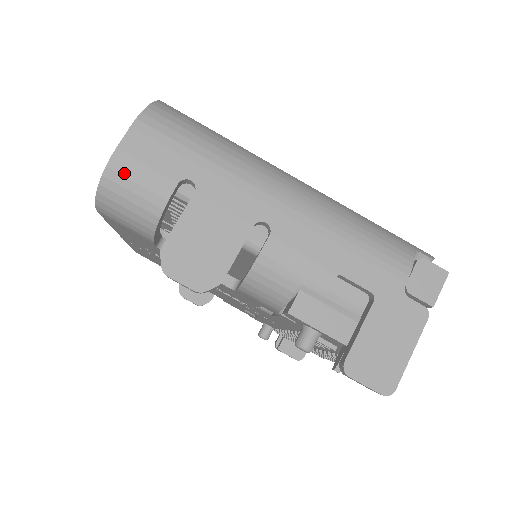
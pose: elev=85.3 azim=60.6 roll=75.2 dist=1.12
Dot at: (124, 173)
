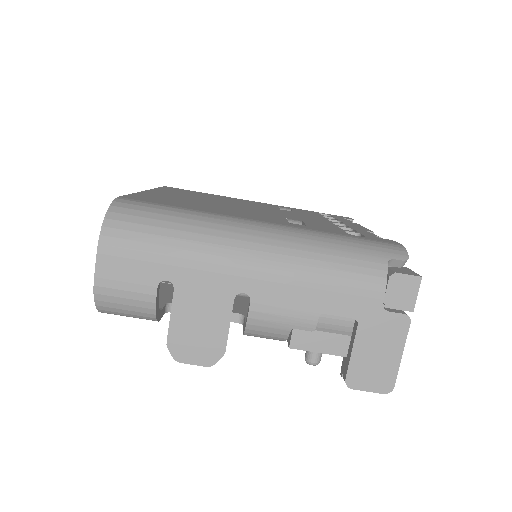
Dot at: (110, 294)
